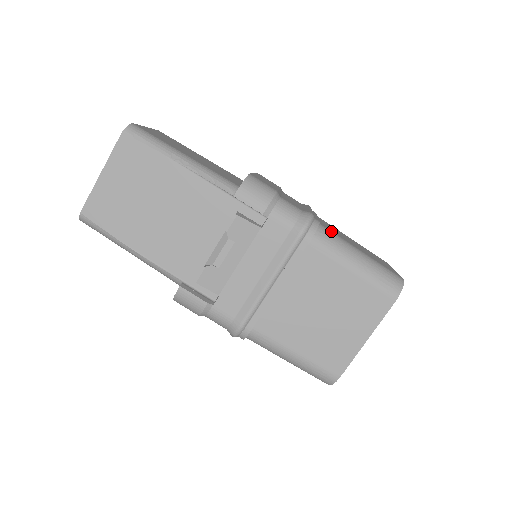
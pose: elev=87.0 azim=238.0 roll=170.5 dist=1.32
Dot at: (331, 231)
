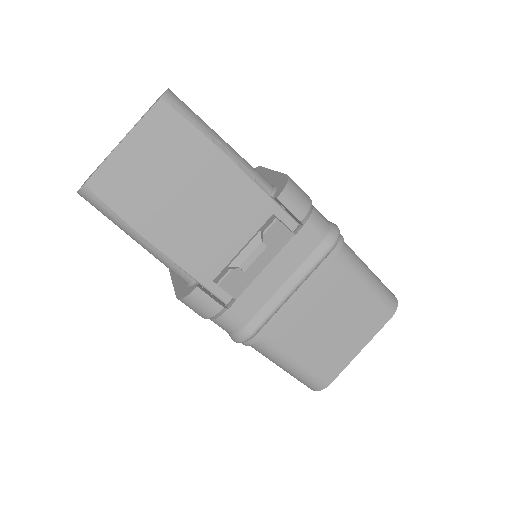
Dot at: (347, 245)
